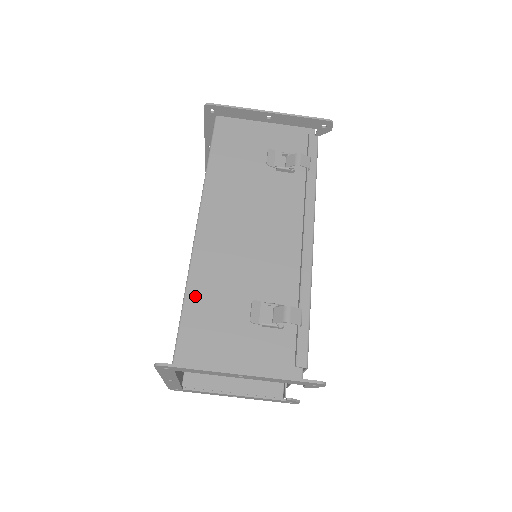
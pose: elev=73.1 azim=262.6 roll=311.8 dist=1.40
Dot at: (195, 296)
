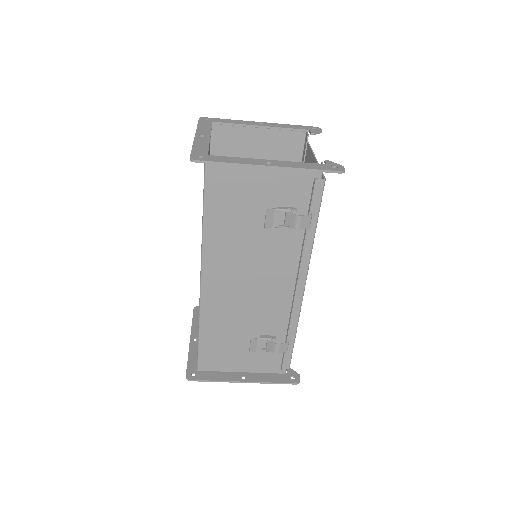
Dot at: (207, 332)
